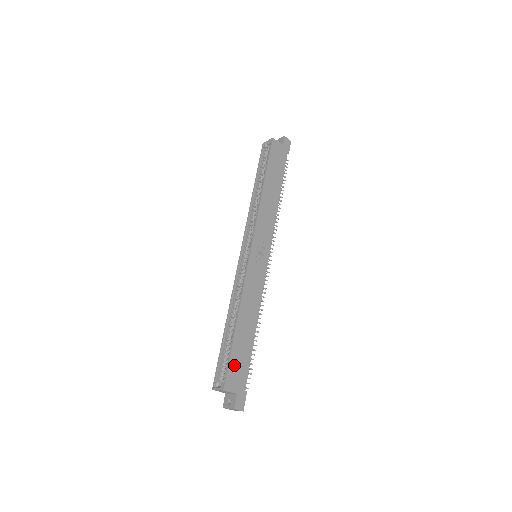
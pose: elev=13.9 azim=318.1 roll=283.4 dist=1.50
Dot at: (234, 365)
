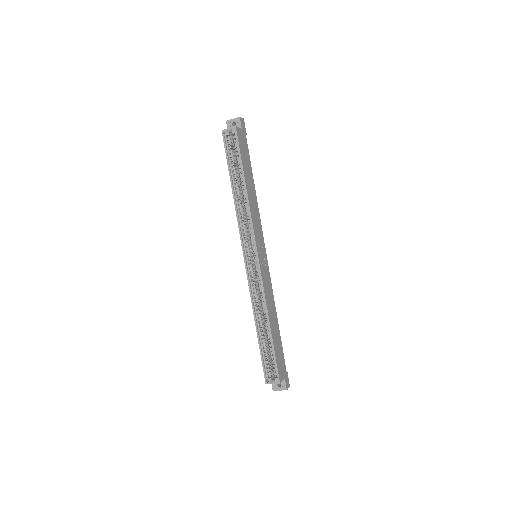
Dot at: (278, 360)
